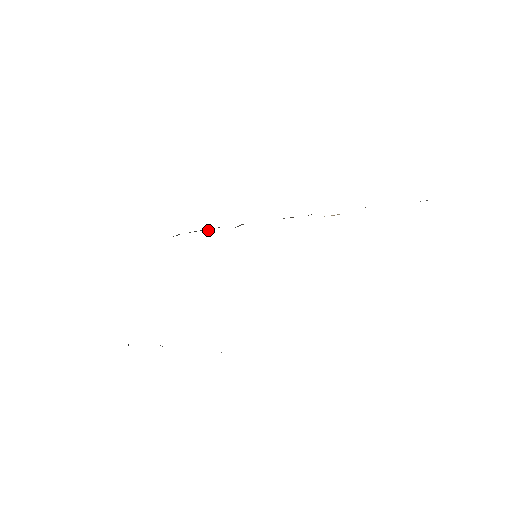
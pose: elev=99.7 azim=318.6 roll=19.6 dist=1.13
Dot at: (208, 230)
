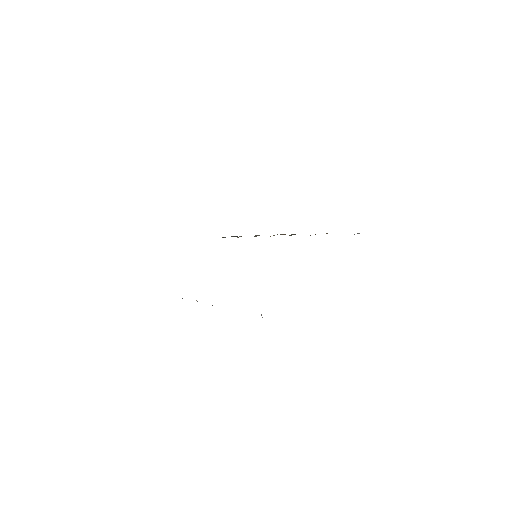
Dot at: occluded
